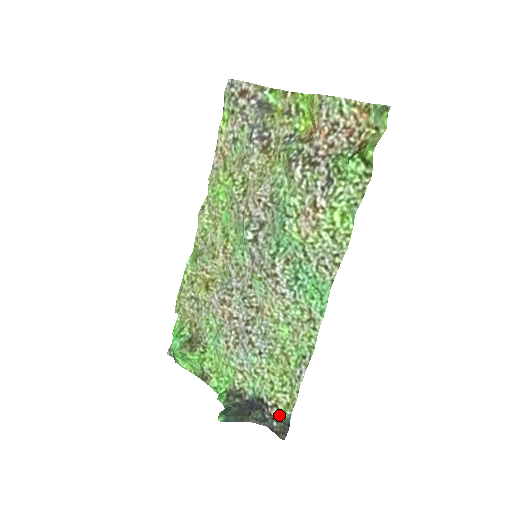
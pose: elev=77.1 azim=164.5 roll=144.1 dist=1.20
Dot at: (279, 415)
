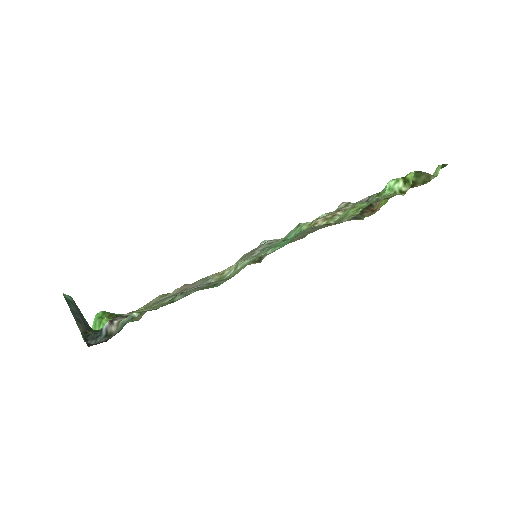
Dot at: (120, 323)
